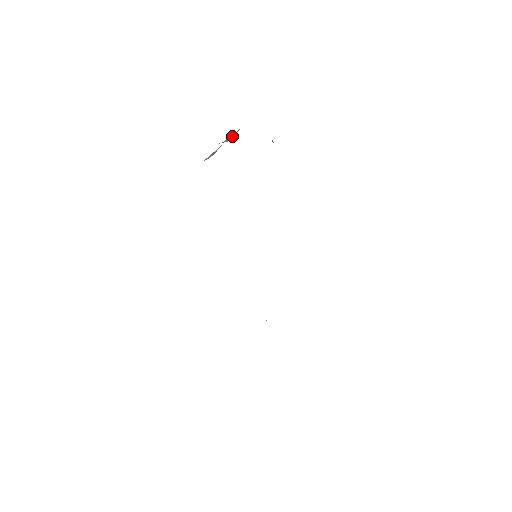
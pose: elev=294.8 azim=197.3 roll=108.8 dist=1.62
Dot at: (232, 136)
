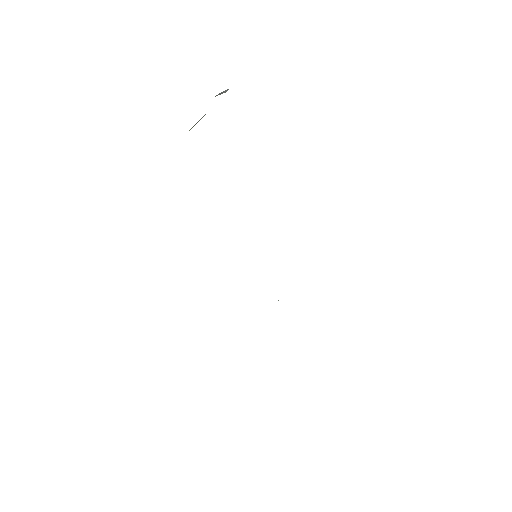
Dot at: (226, 90)
